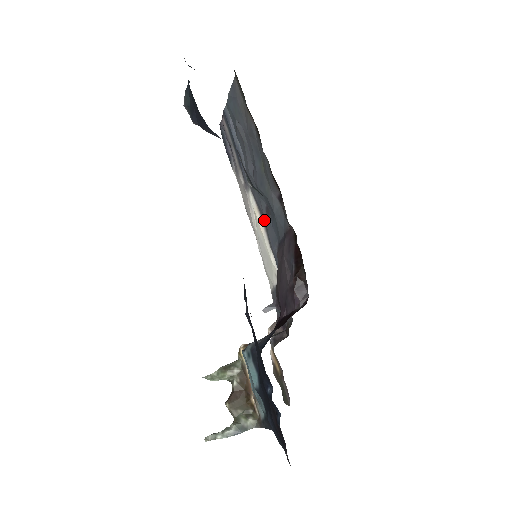
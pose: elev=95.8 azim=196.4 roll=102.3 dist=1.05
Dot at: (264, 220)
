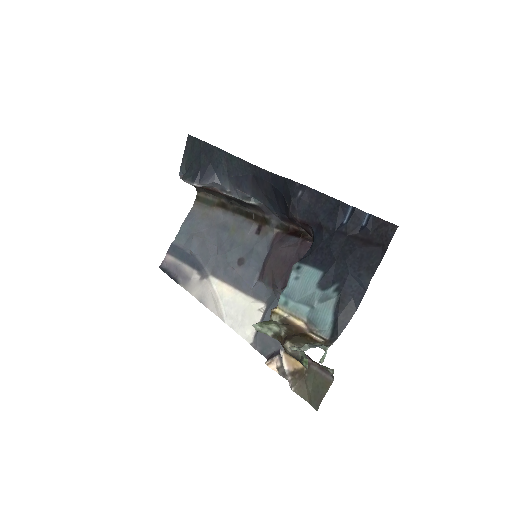
Dot at: (234, 278)
